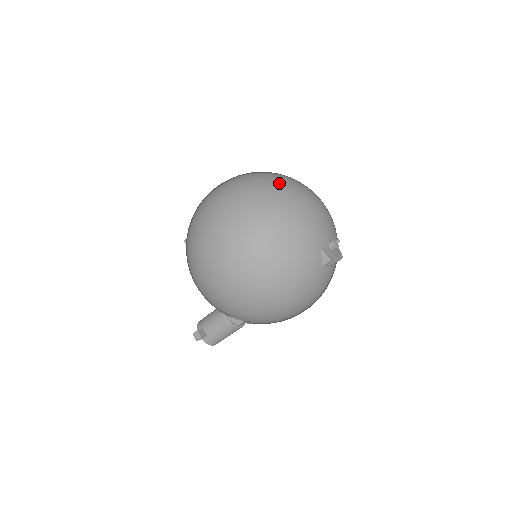
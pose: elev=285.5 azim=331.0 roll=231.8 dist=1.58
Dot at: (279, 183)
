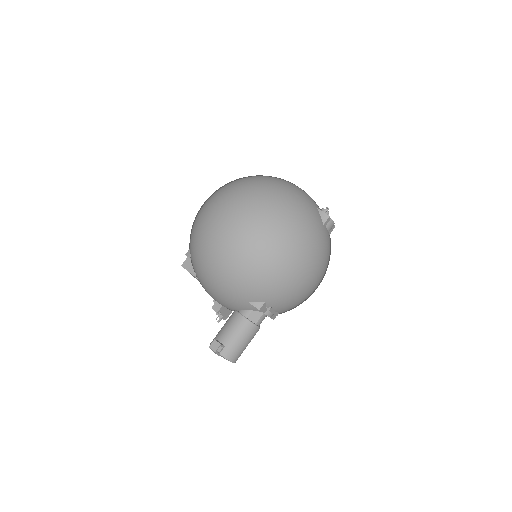
Dot at: occluded
